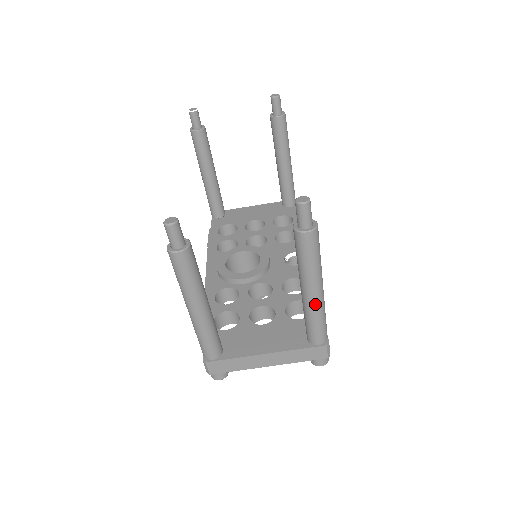
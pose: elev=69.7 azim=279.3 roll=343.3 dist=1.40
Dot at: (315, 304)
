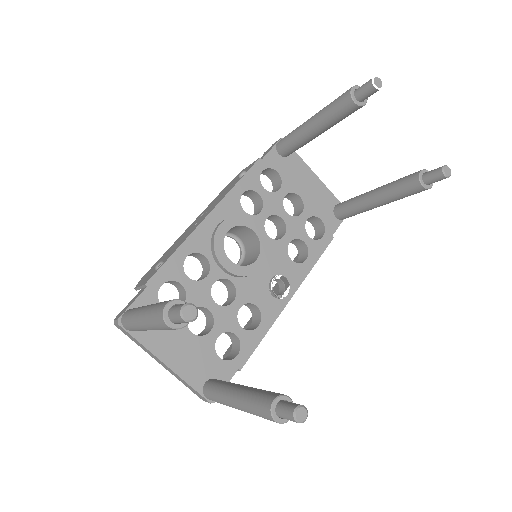
Dot at: (230, 406)
